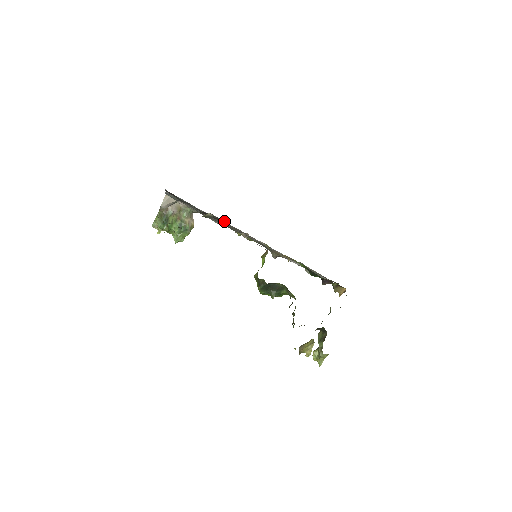
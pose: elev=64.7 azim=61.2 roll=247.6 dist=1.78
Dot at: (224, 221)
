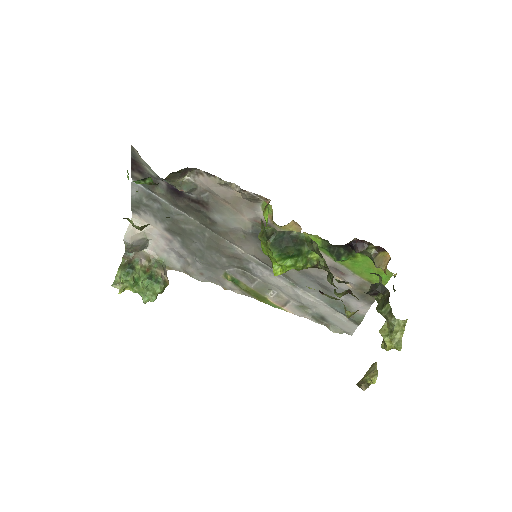
Dot at: (207, 196)
